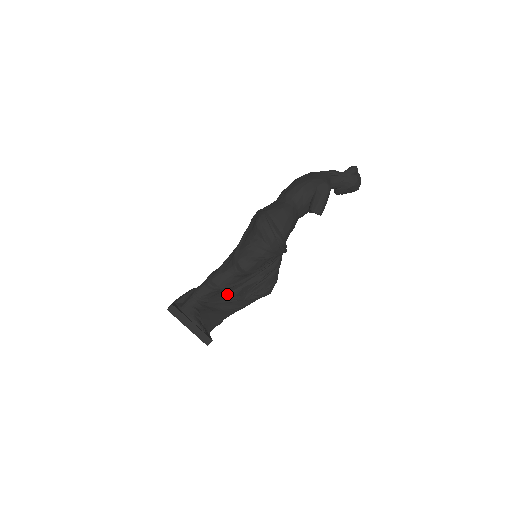
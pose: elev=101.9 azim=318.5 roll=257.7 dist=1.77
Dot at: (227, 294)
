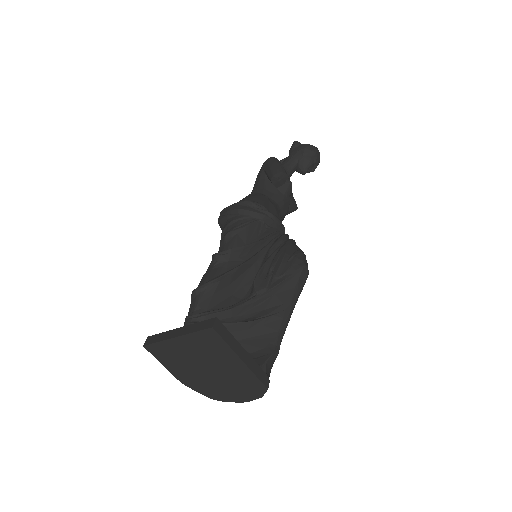
Dot at: occluded
